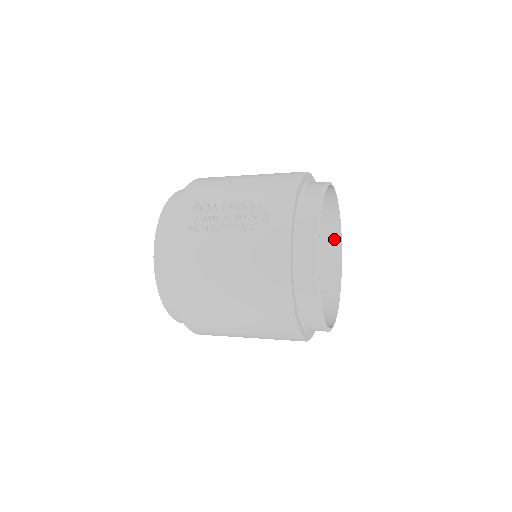
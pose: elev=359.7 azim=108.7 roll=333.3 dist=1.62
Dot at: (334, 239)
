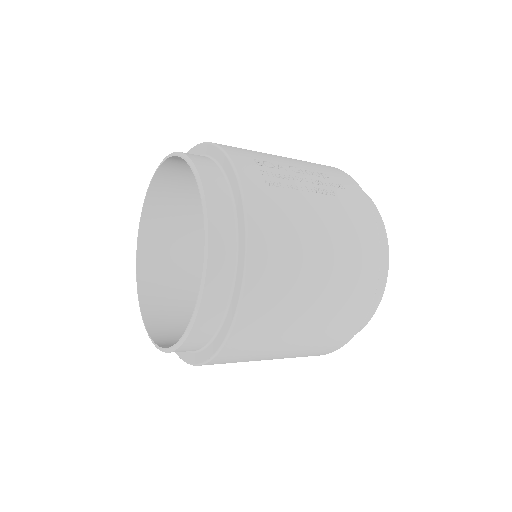
Dot at: occluded
